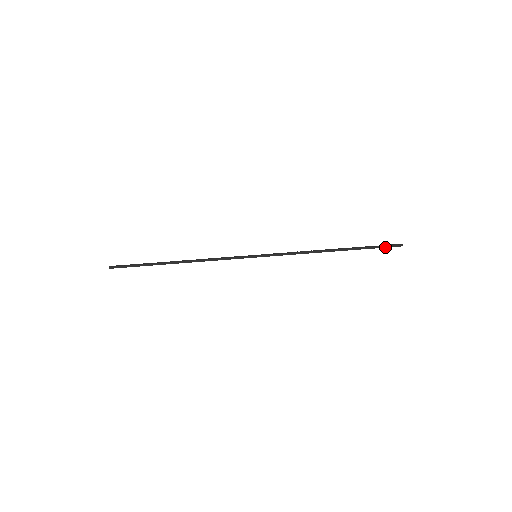
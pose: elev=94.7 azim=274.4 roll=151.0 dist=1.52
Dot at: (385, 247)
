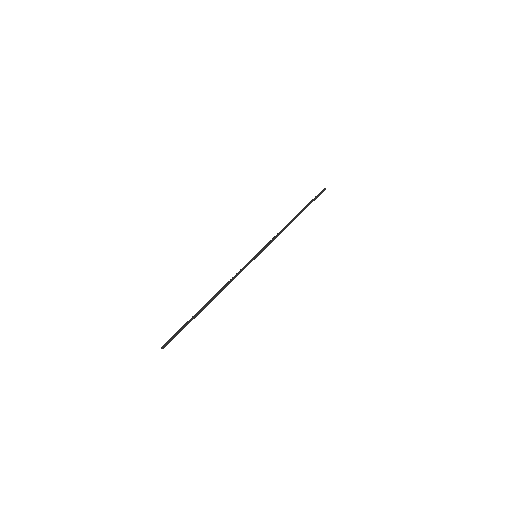
Dot at: (319, 195)
